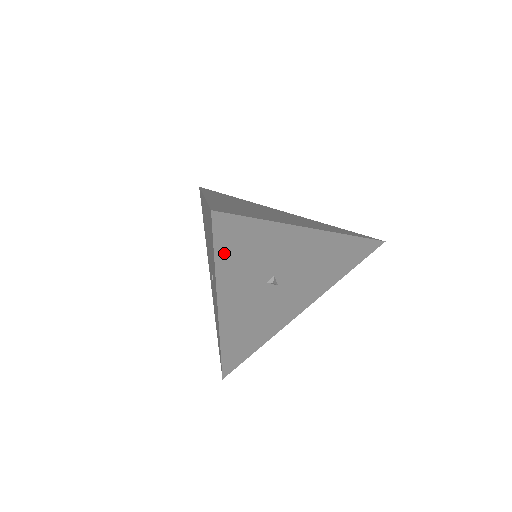
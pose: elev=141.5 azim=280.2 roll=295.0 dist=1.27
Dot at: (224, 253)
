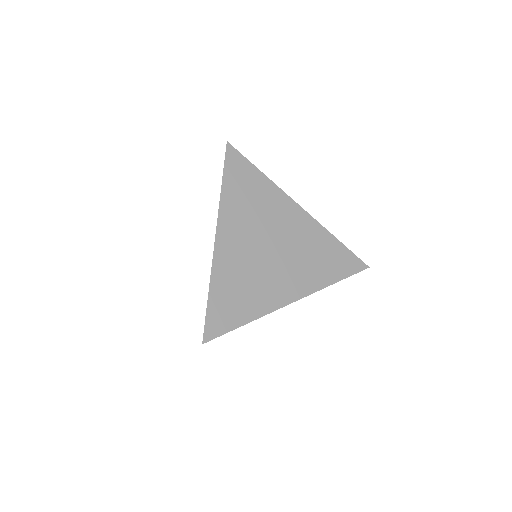
Dot at: occluded
